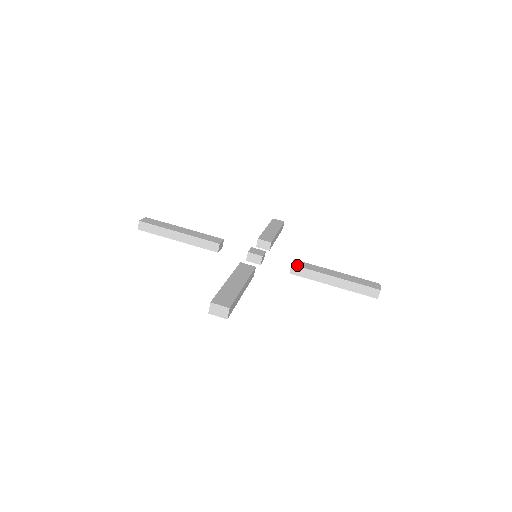
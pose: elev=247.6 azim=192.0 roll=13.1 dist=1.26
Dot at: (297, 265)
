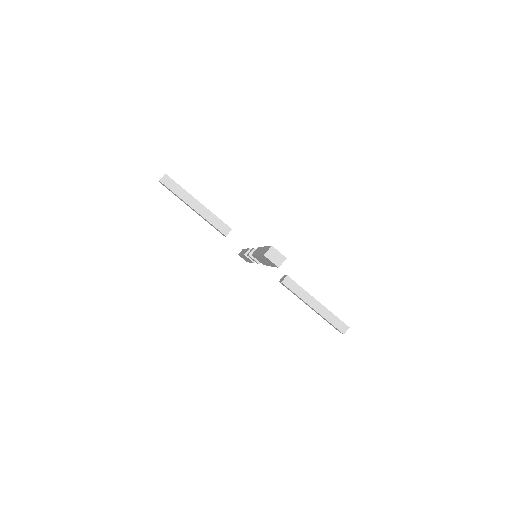
Dot at: occluded
